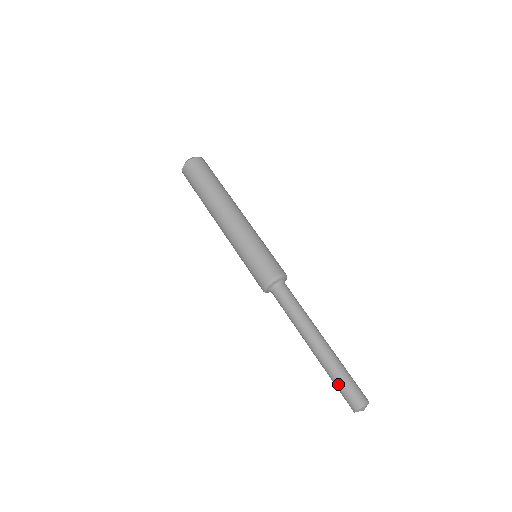
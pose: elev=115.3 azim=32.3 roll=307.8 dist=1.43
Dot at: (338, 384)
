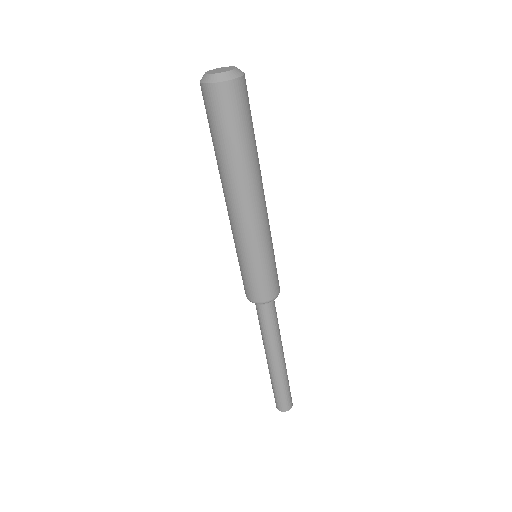
Dot at: (275, 392)
